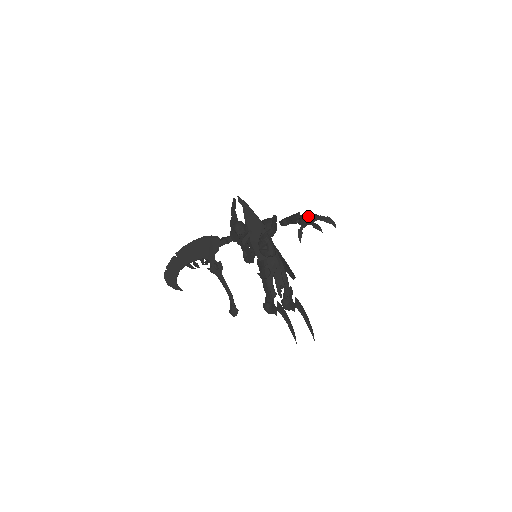
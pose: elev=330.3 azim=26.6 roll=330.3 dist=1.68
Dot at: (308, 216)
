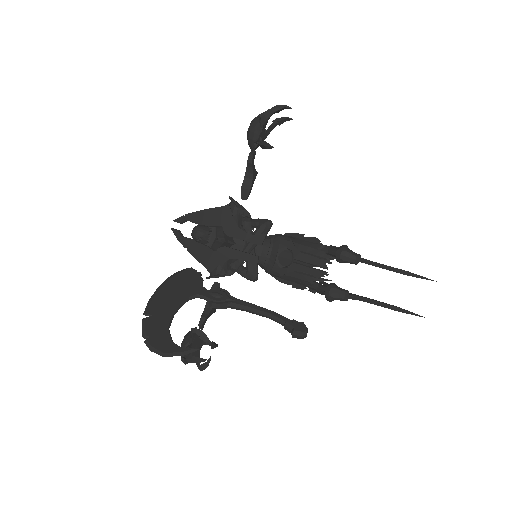
Dot at: (251, 123)
